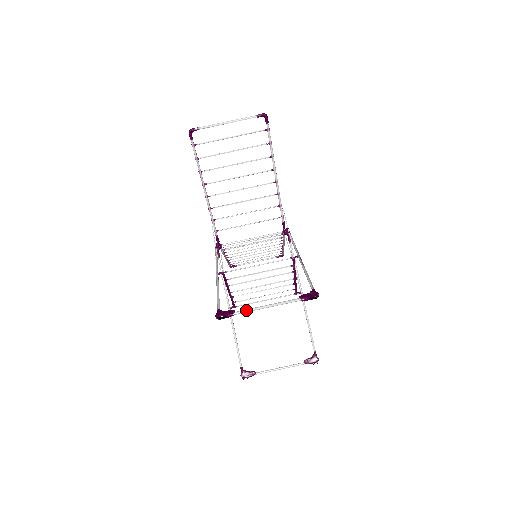
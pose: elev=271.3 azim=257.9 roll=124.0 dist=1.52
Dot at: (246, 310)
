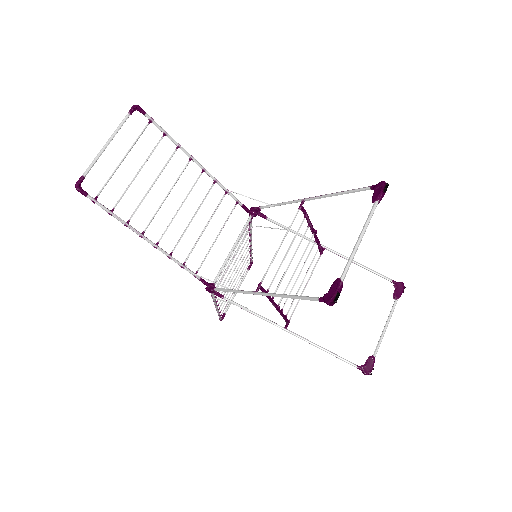
Dot at: (347, 265)
